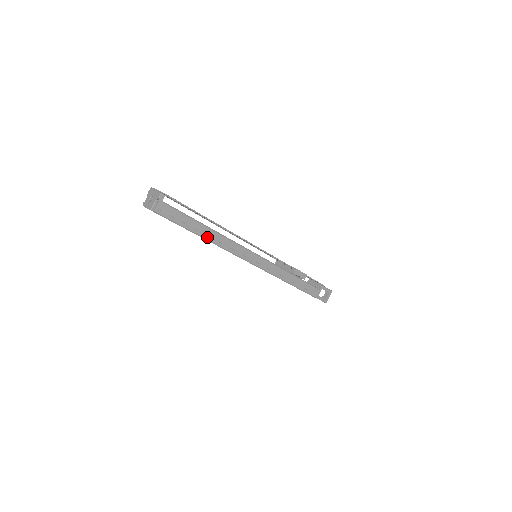
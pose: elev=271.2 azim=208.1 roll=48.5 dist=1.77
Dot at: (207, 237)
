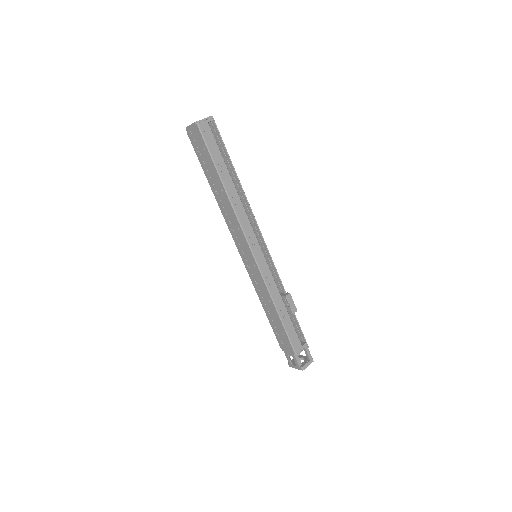
Dot at: (227, 187)
